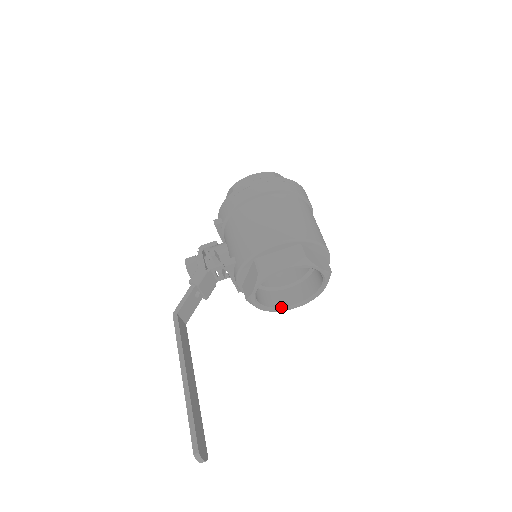
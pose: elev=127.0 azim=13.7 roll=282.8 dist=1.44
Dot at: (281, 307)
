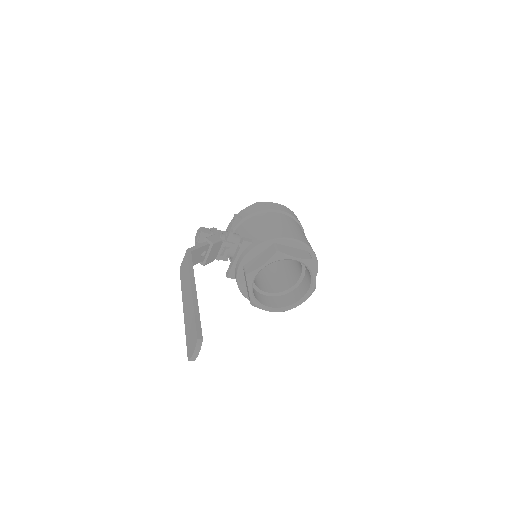
Dot at: (260, 303)
